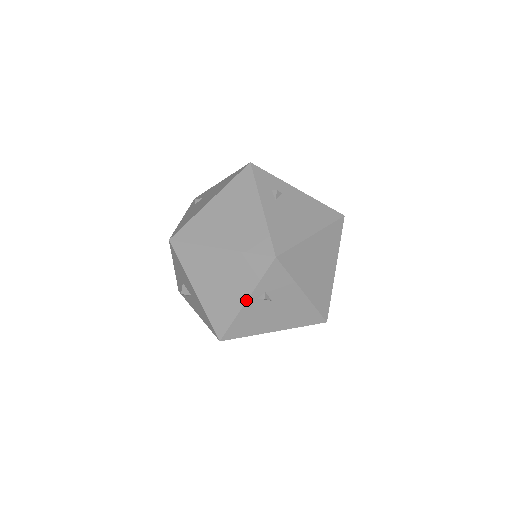
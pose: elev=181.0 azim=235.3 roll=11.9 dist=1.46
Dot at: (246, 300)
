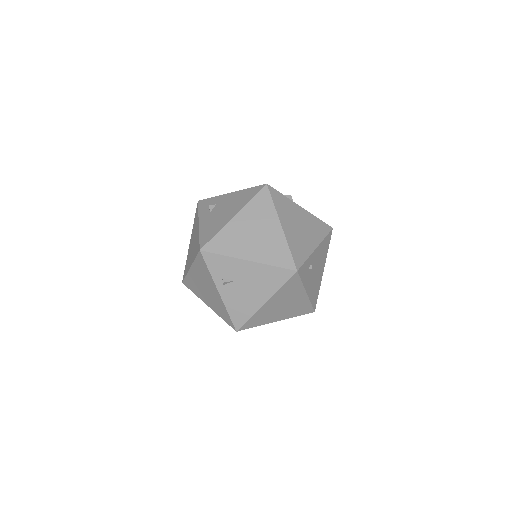
Dot at: (218, 291)
